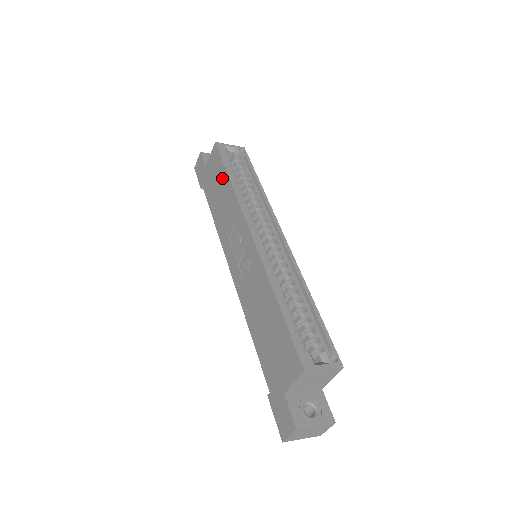
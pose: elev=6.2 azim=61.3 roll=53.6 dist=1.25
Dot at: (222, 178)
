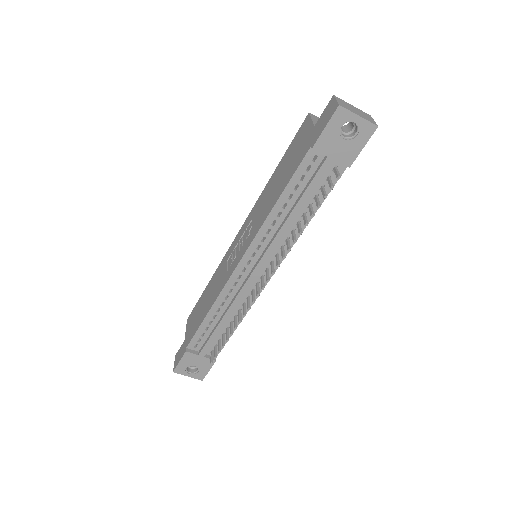
Dot at: (203, 298)
